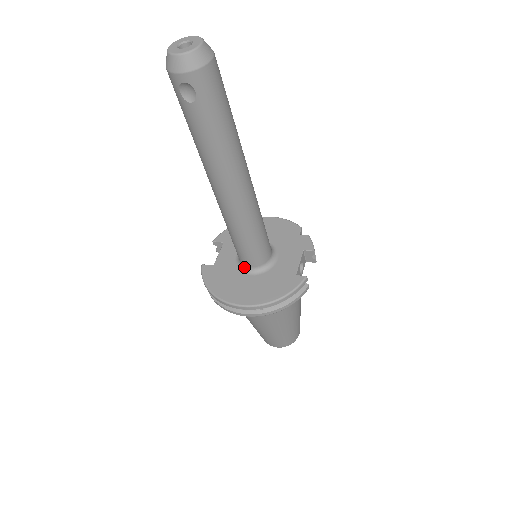
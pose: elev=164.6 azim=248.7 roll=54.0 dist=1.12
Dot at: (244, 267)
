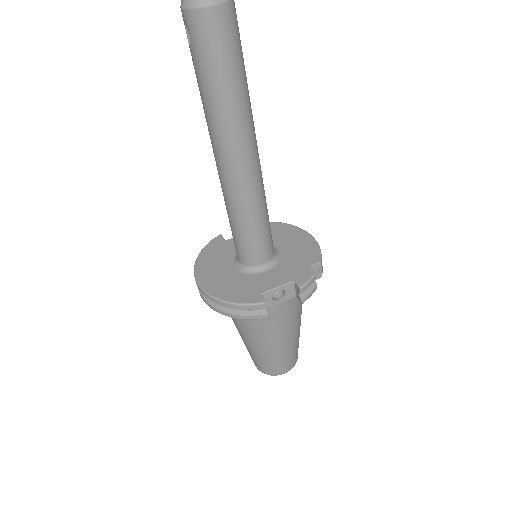
Dot at: (237, 257)
